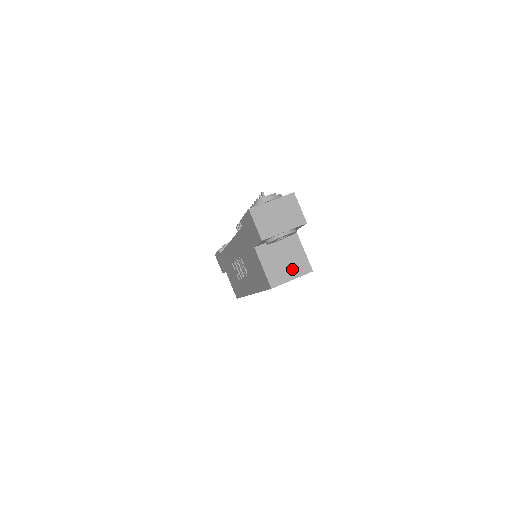
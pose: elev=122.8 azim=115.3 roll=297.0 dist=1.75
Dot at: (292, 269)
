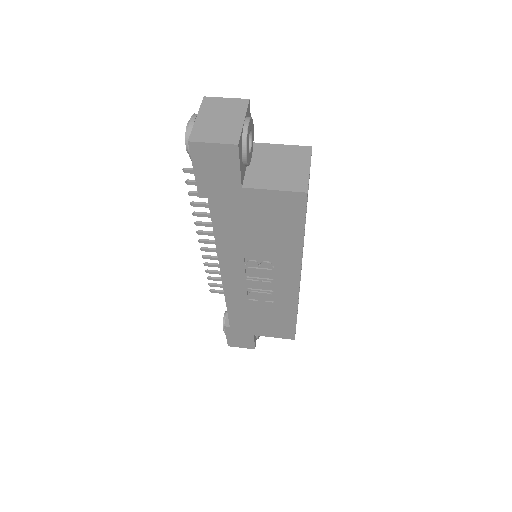
Dot at: (296, 164)
